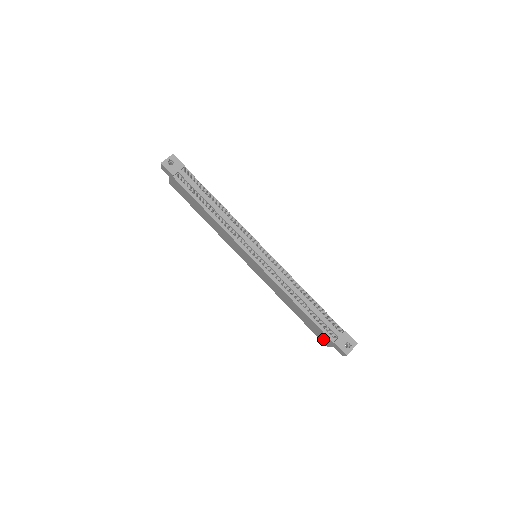
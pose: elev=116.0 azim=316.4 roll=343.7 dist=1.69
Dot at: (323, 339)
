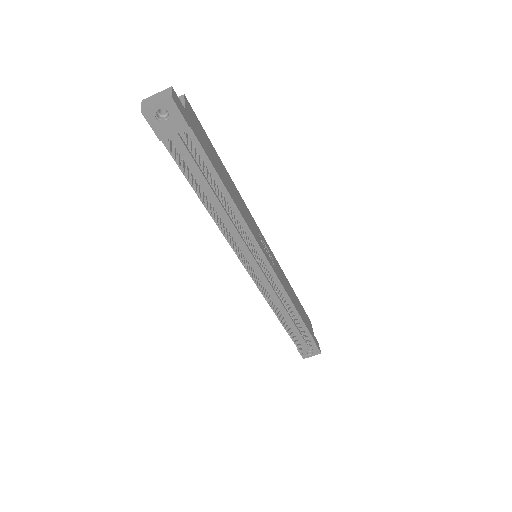
Dot at: occluded
